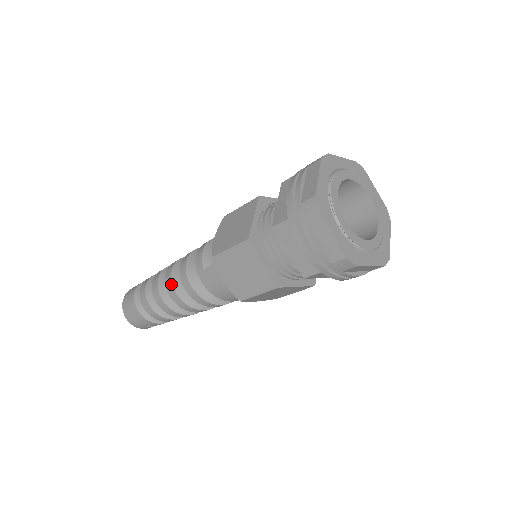
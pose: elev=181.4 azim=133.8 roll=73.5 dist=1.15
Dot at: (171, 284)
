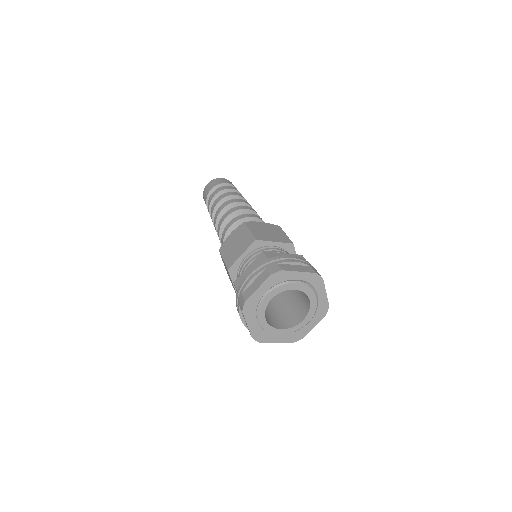
Dot at: (215, 221)
